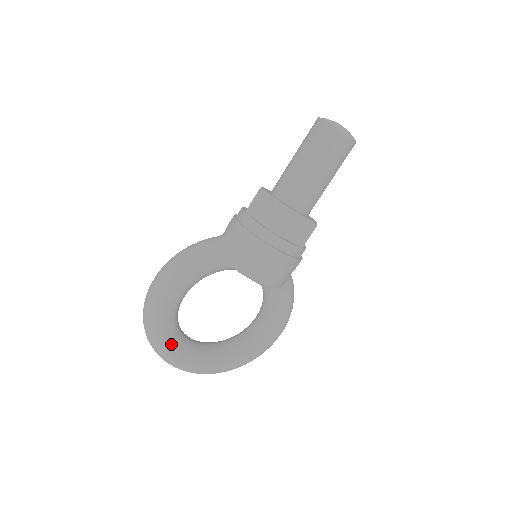
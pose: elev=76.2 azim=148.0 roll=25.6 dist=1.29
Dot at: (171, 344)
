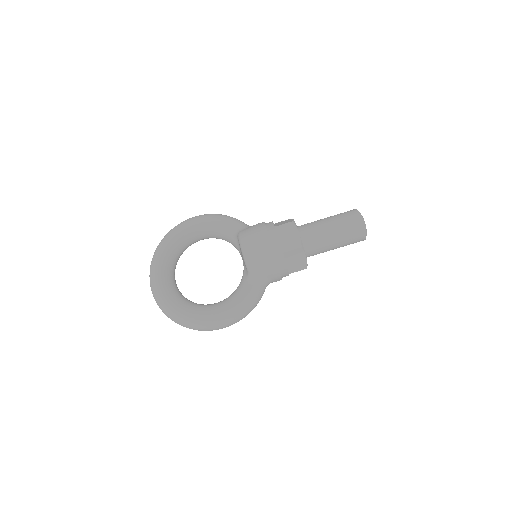
Dot at: (165, 251)
